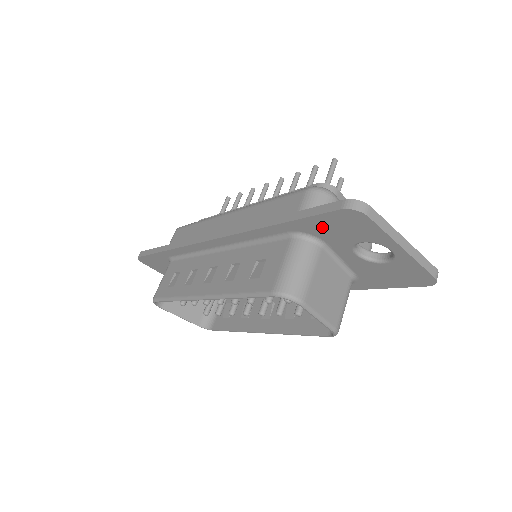
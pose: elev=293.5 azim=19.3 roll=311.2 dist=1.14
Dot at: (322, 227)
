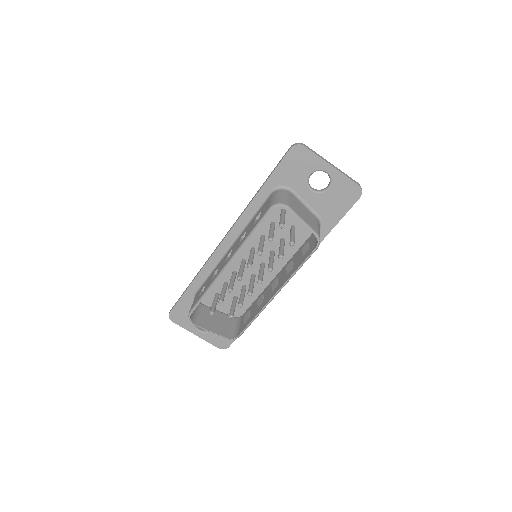
Dot at: (286, 173)
